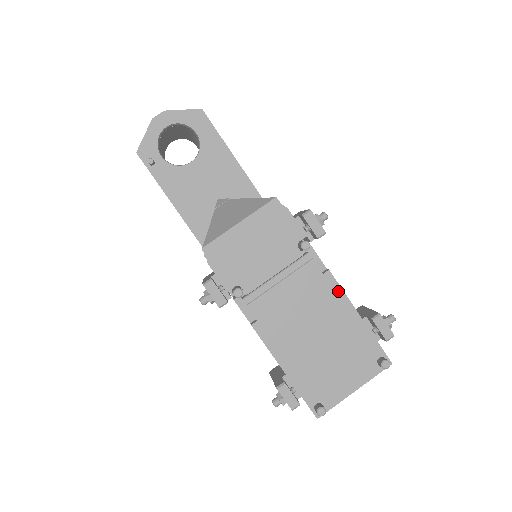
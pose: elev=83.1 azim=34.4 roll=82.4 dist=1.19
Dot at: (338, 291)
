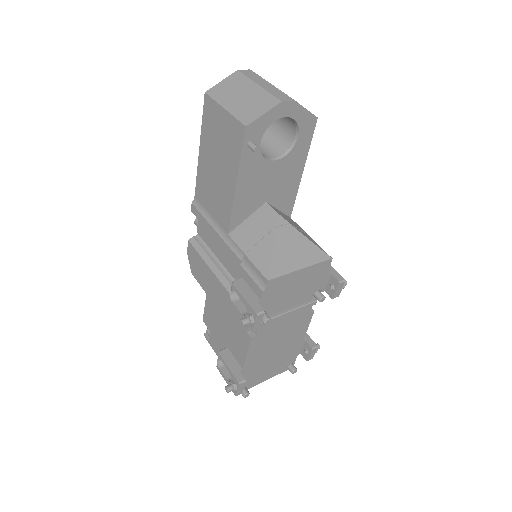
Dot at: (307, 325)
